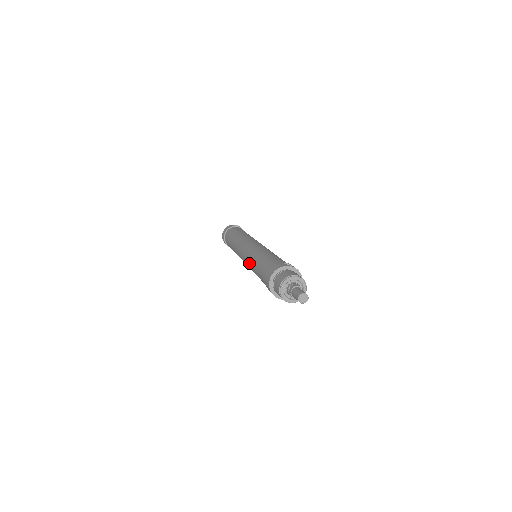
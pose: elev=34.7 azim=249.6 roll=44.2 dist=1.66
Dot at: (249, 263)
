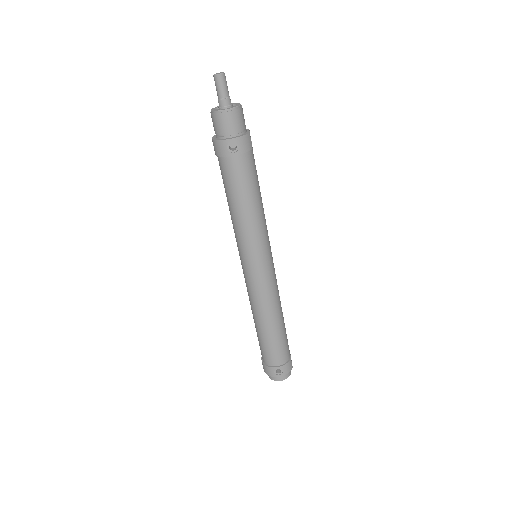
Dot at: (234, 232)
